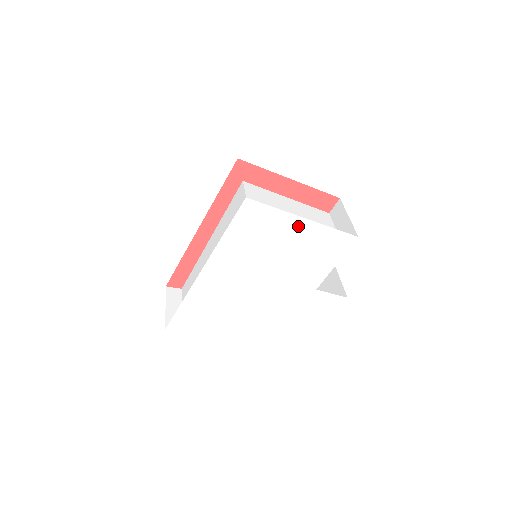
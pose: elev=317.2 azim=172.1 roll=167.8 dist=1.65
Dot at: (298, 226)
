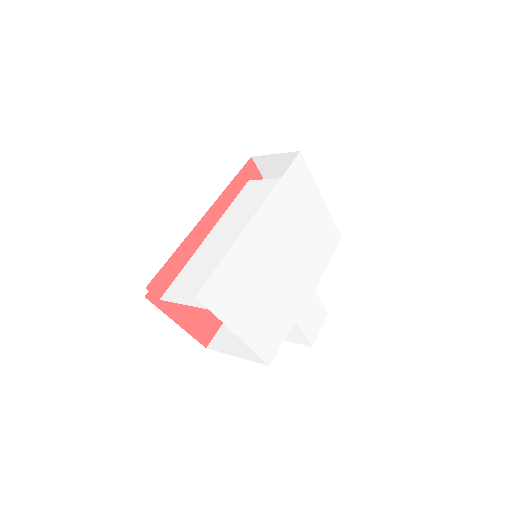
Dot at: (318, 203)
